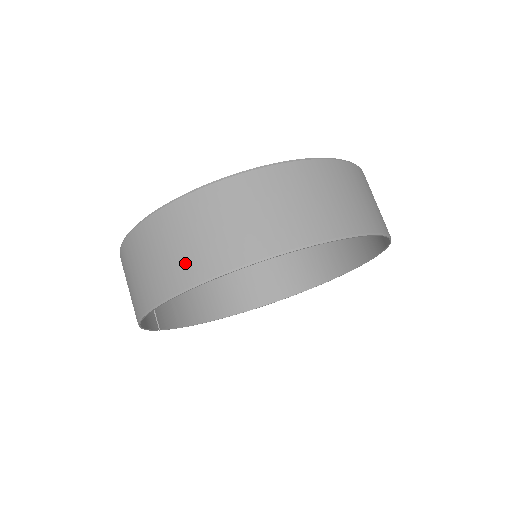
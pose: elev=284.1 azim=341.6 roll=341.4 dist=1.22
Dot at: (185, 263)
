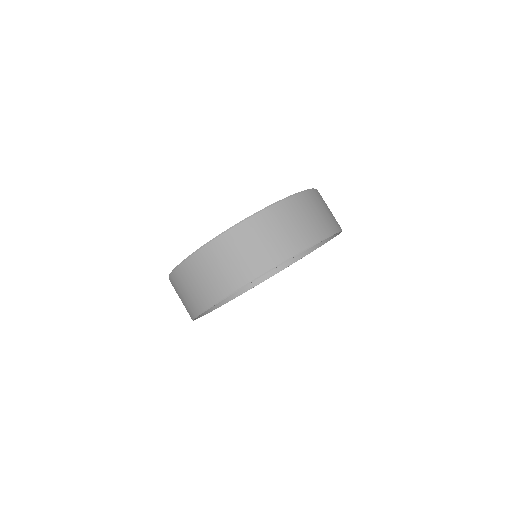
Dot at: (250, 264)
